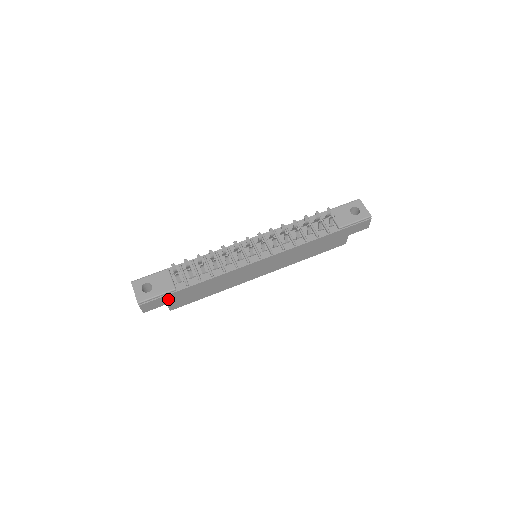
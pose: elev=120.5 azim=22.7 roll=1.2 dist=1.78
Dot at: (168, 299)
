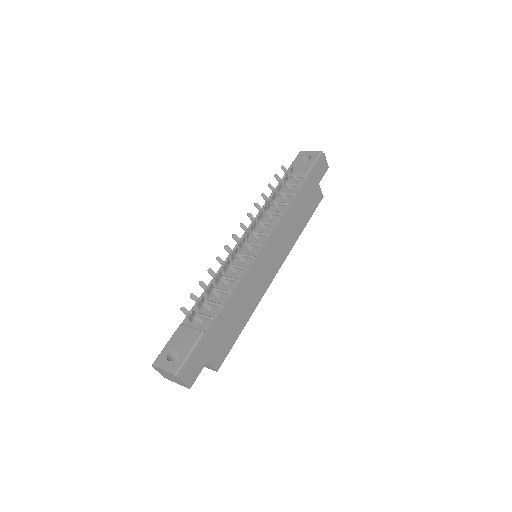
Dot at: (204, 351)
